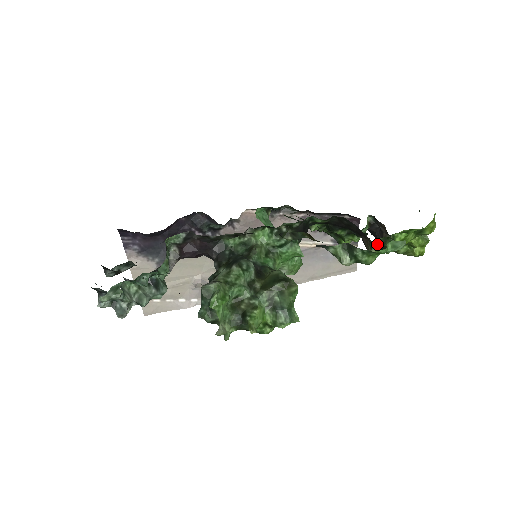
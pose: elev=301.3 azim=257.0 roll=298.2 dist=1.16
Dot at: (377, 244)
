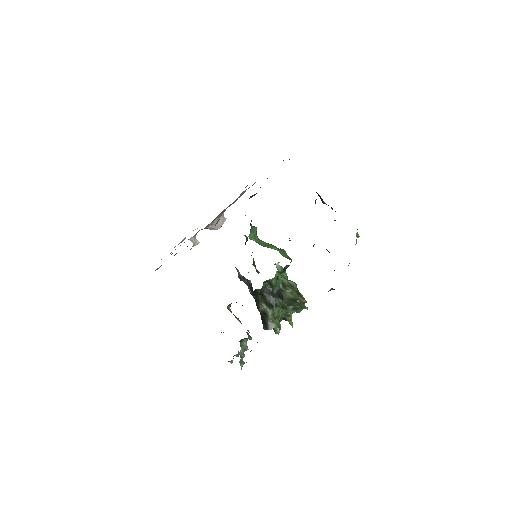
Dot at: occluded
